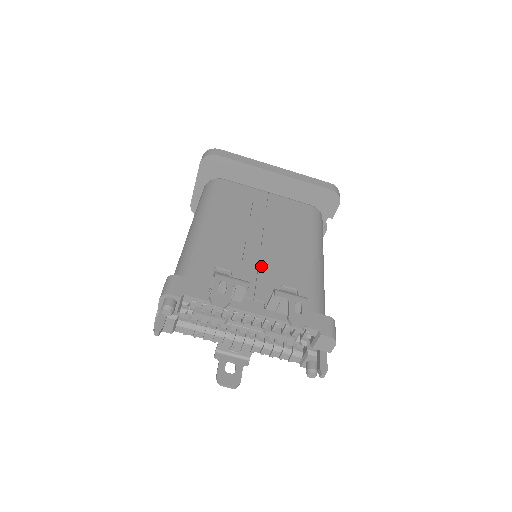
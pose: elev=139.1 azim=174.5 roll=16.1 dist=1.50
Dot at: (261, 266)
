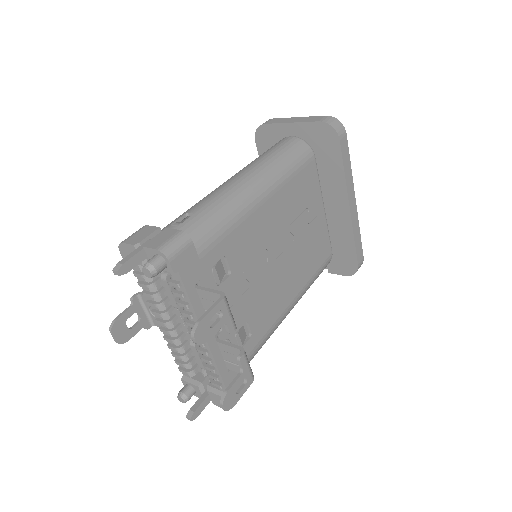
Dot at: (253, 287)
